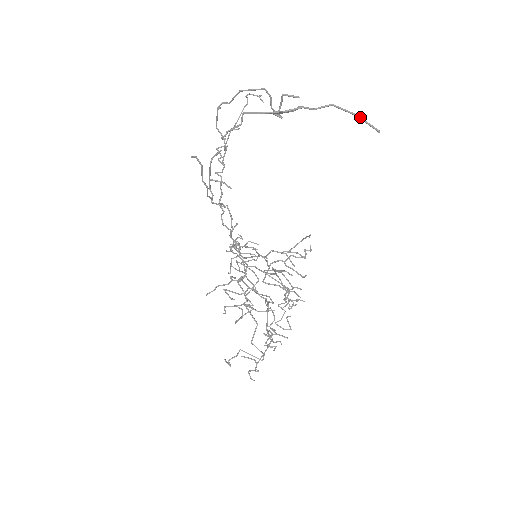
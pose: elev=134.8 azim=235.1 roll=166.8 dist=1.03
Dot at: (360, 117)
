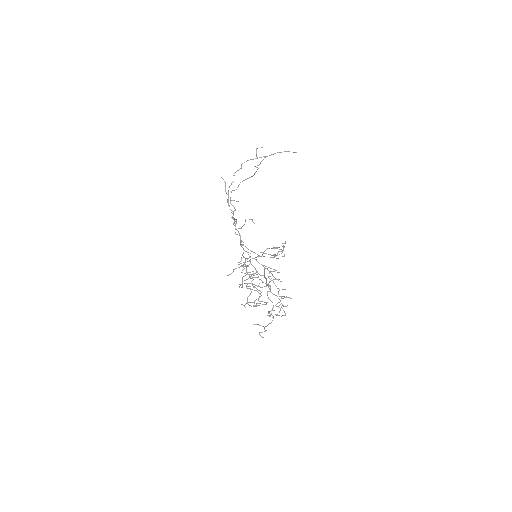
Dot at: (288, 151)
